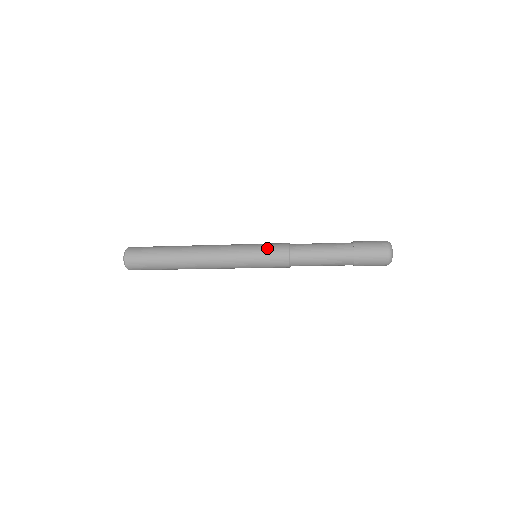
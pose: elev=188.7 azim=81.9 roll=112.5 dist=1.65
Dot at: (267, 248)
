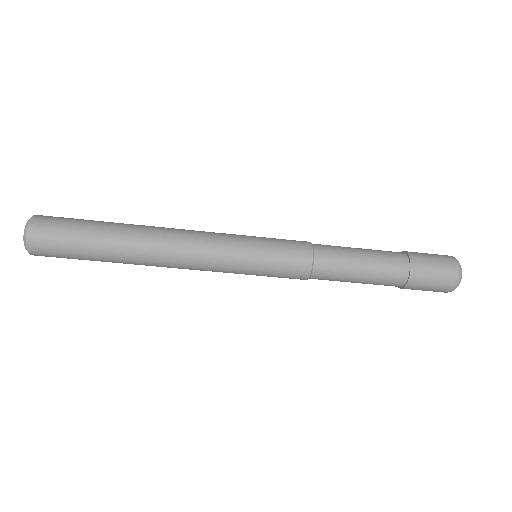
Dot at: occluded
